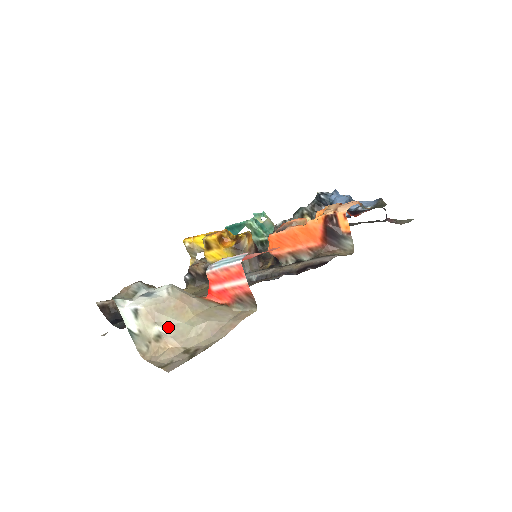
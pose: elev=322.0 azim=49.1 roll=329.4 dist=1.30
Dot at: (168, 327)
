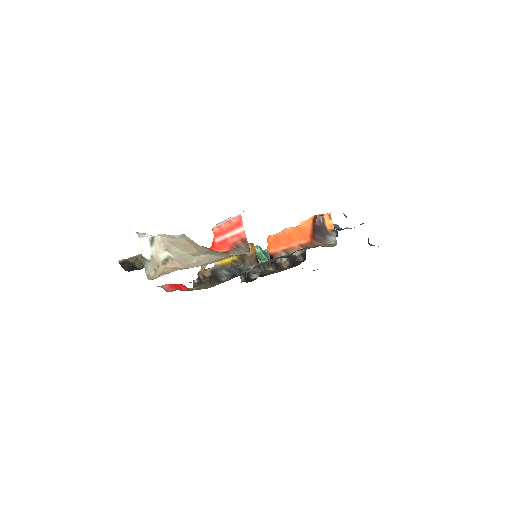
Dot at: (175, 254)
